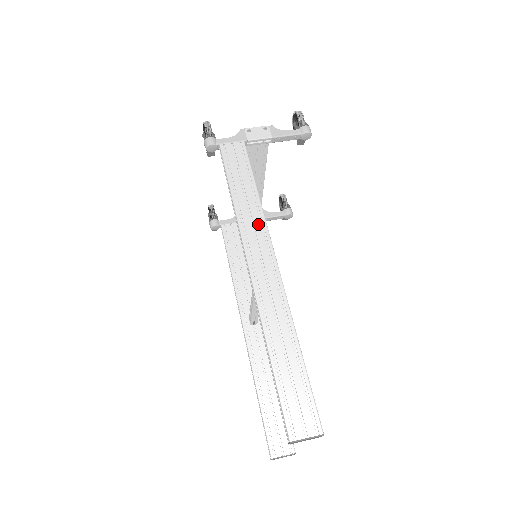
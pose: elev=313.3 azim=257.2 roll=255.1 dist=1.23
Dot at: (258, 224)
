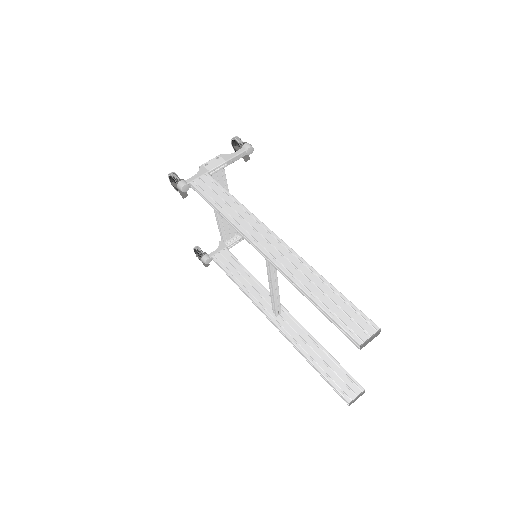
Dot at: (251, 220)
